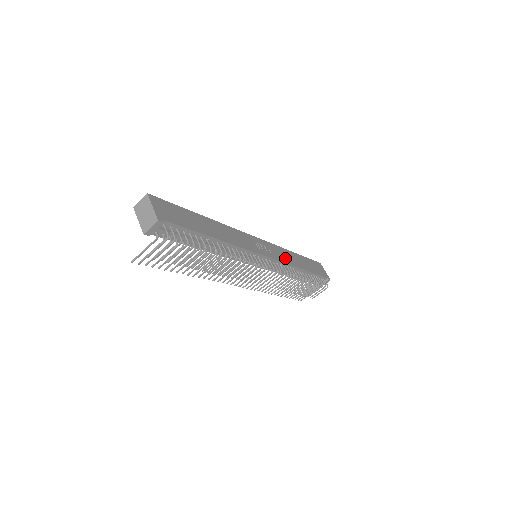
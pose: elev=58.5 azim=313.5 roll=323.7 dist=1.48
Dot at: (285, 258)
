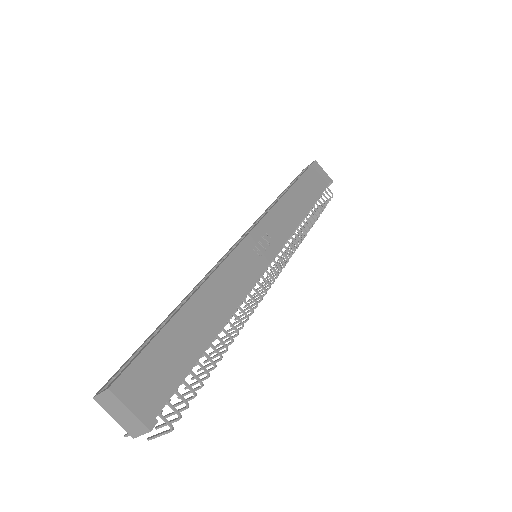
Dot at: (287, 222)
